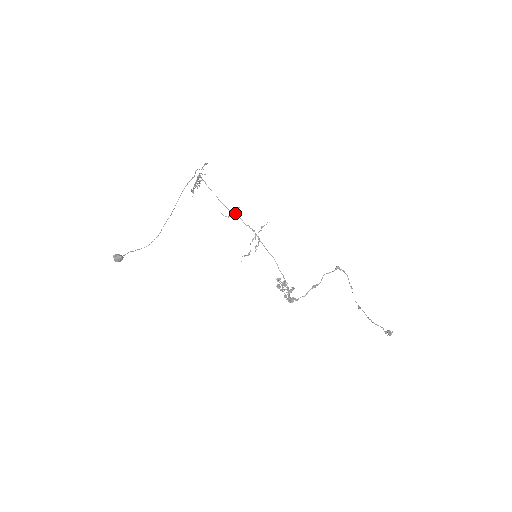
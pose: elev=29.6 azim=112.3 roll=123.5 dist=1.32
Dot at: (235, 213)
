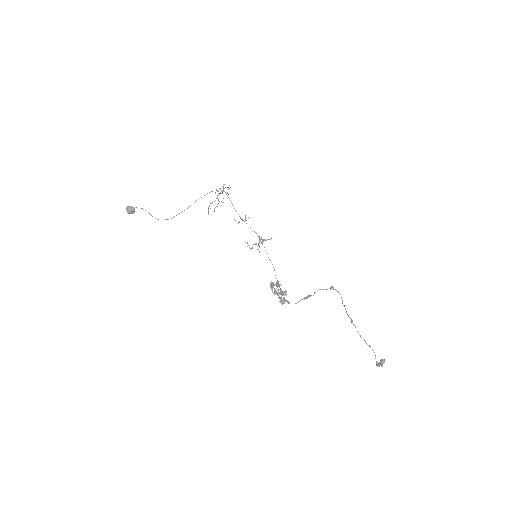
Dot at: occluded
